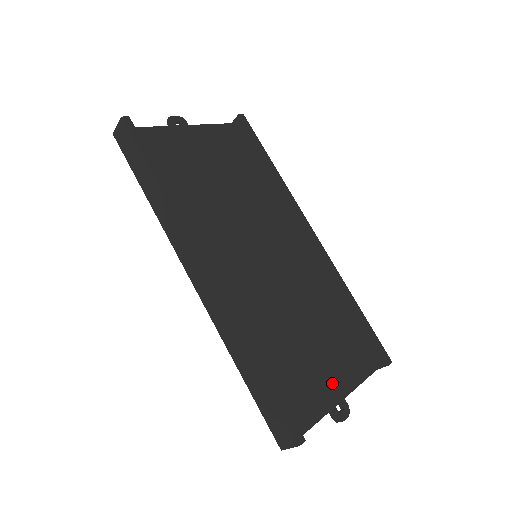
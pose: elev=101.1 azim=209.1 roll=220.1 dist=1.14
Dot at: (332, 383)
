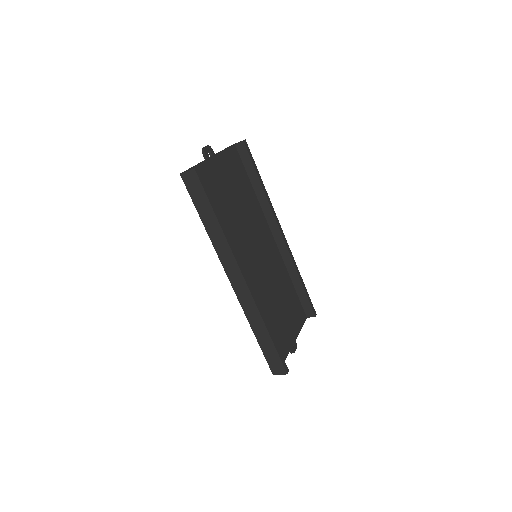
Dot at: (291, 332)
